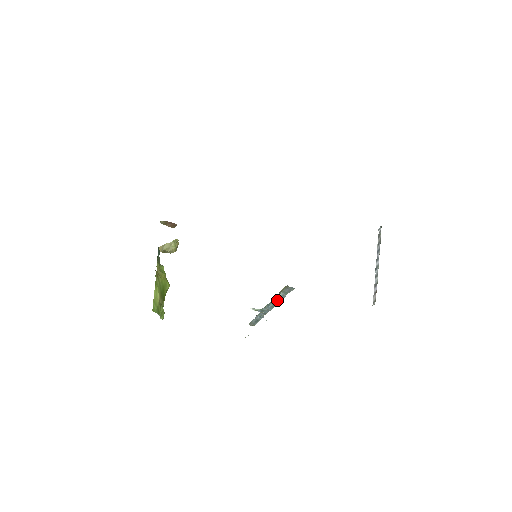
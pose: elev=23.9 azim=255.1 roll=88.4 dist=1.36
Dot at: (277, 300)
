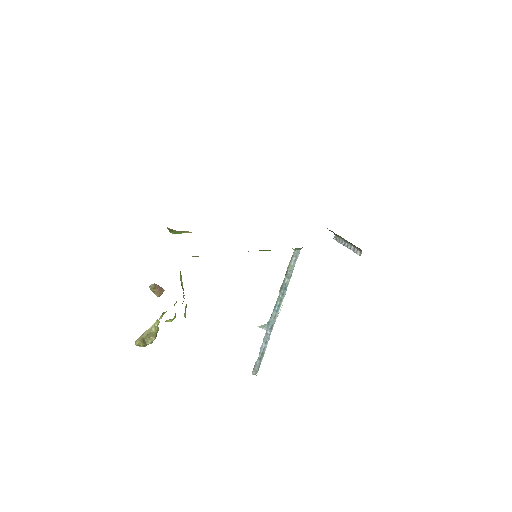
Dot at: (284, 287)
